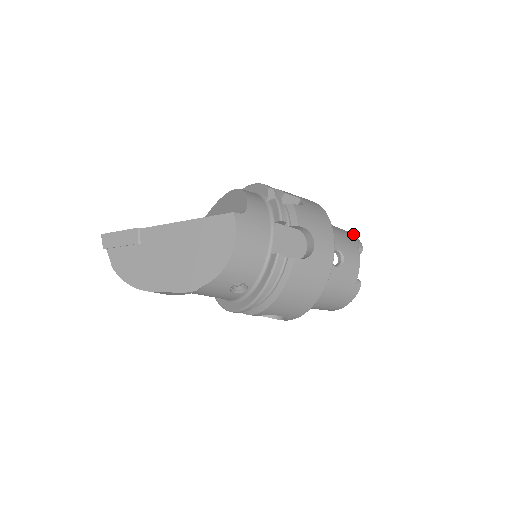
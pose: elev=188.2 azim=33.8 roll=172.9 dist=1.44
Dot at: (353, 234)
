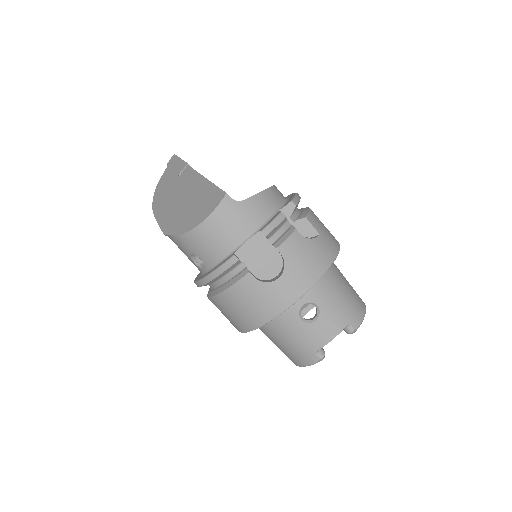
Dot at: (364, 312)
